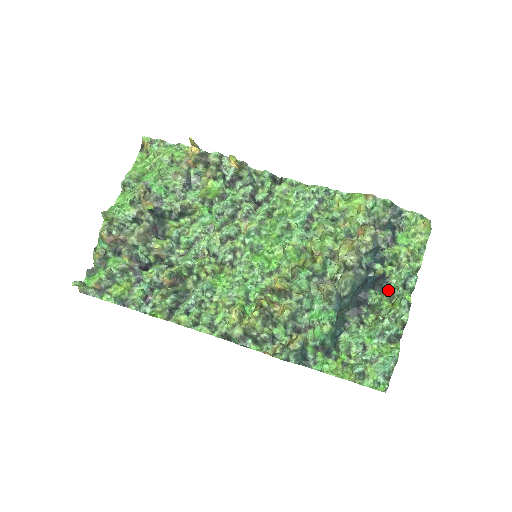
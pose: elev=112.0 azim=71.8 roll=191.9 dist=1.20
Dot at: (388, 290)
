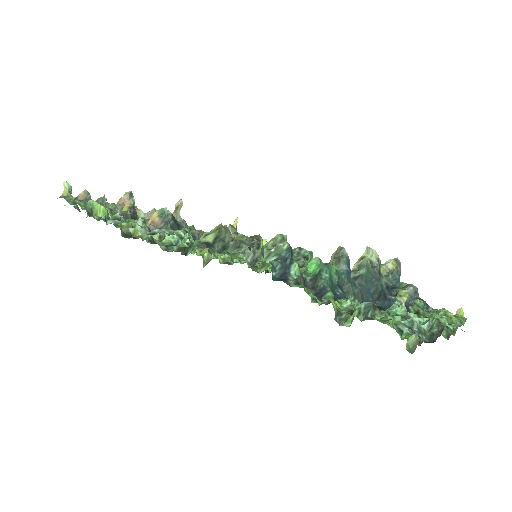
Dot at: occluded
